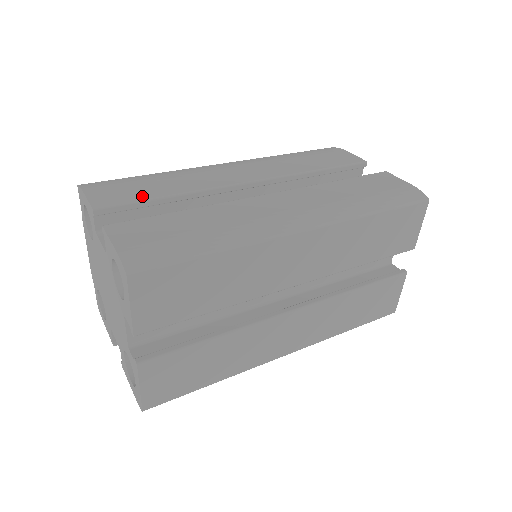
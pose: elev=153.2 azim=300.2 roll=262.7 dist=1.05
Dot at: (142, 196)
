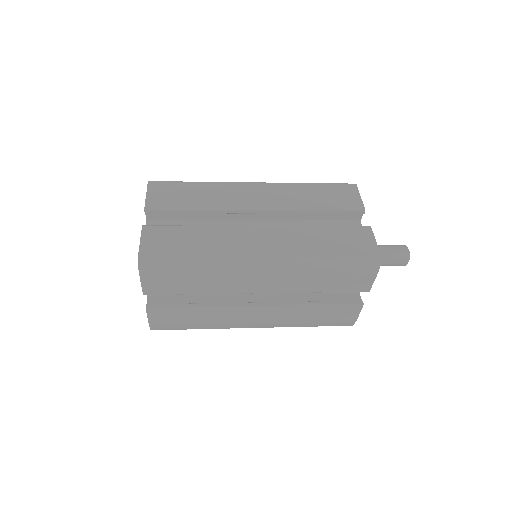
Dot at: occluded
